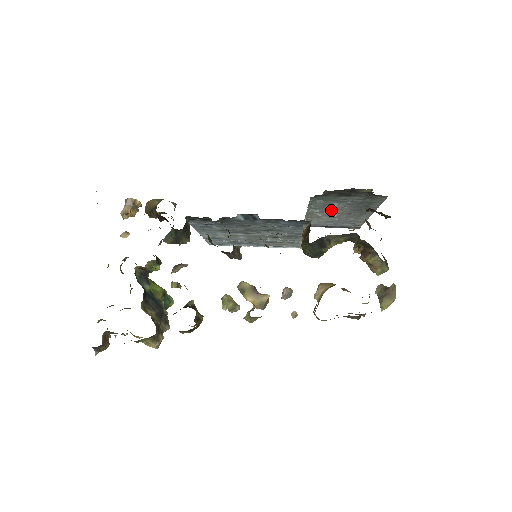
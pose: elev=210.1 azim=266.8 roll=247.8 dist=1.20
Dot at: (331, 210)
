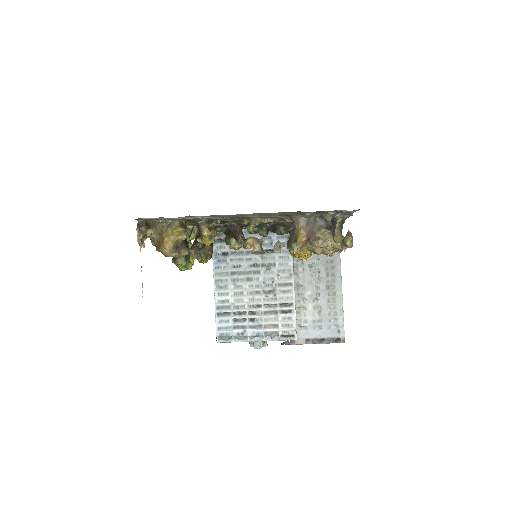
Dot at: (311, 285)
